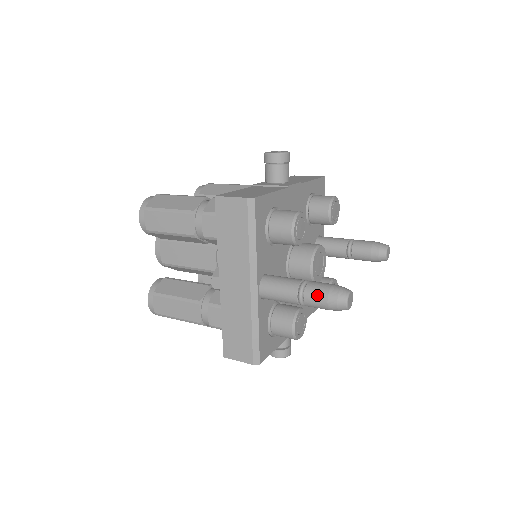
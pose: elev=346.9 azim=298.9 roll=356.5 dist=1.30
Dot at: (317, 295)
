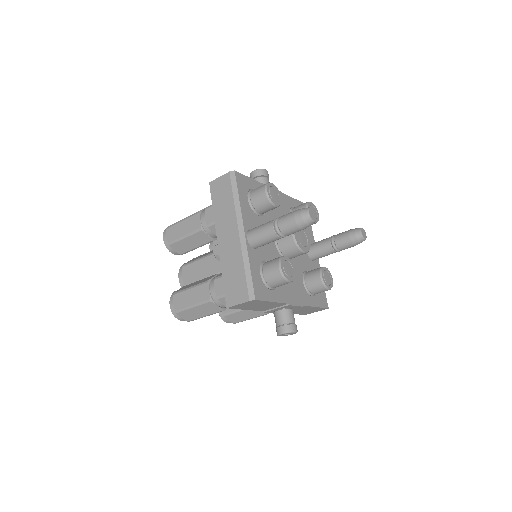
Dot at: (286, 217)
